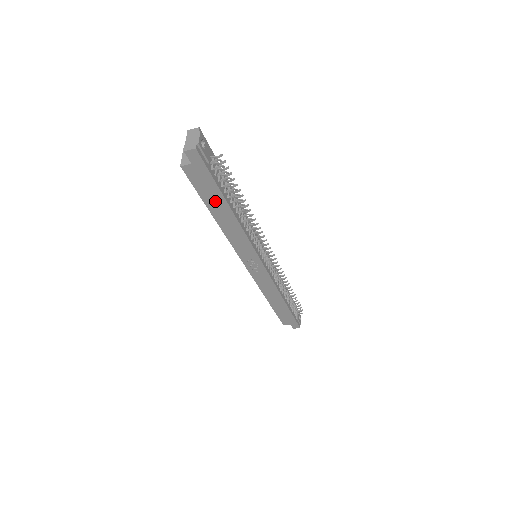
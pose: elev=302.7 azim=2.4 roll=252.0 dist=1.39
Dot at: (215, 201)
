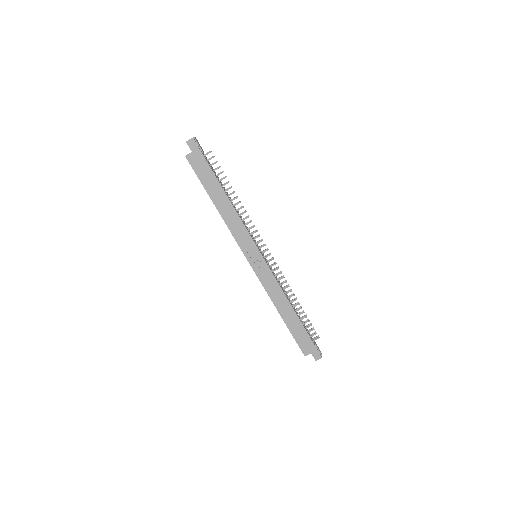
Dot at: (212, 185)
